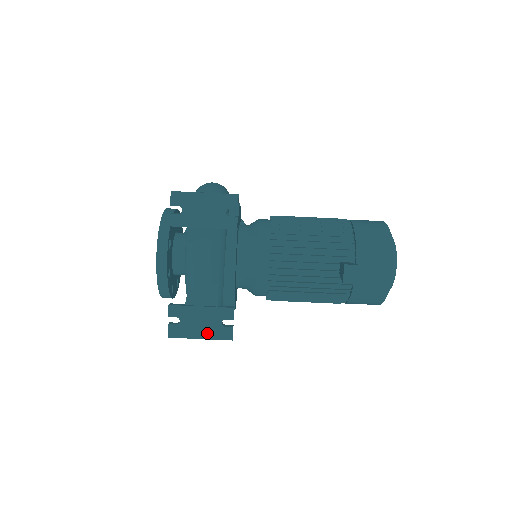
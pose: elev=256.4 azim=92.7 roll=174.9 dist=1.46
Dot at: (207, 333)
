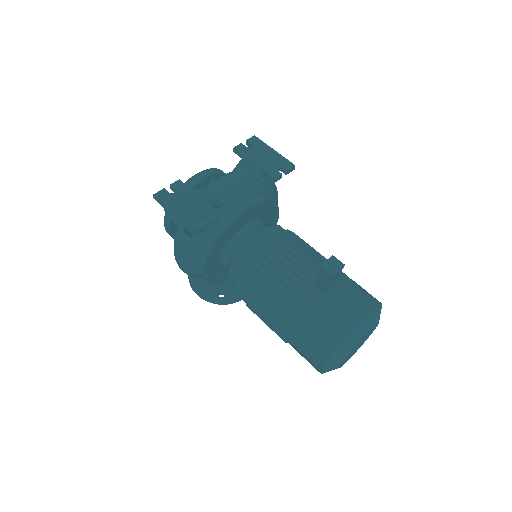
Dot at: (183, 214)
